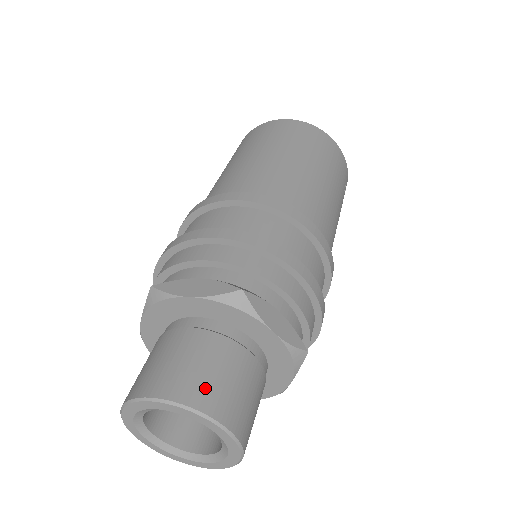
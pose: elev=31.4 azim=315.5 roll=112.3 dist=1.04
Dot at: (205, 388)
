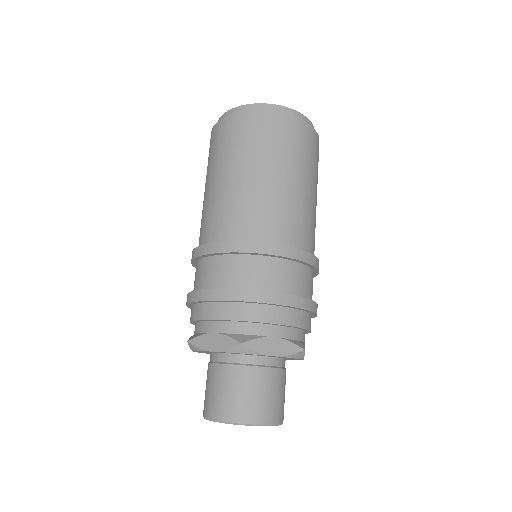
Dot at: (279, 409)
